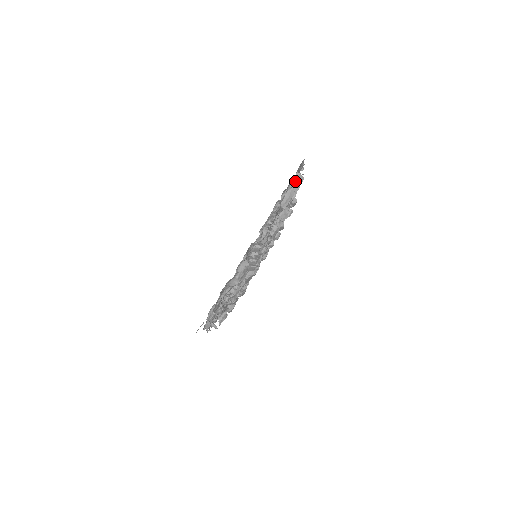
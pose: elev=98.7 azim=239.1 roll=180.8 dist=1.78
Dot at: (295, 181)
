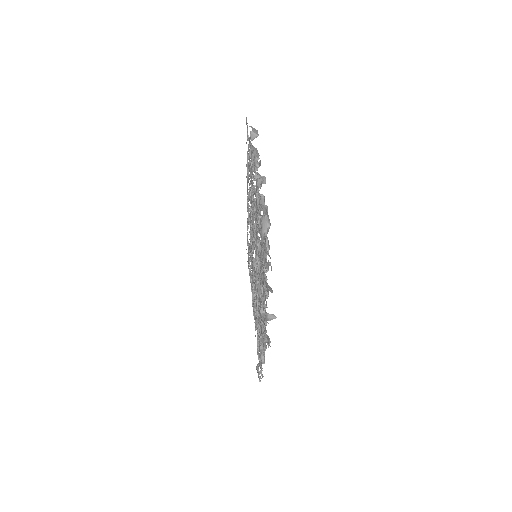
Dot at: (252, 131)
